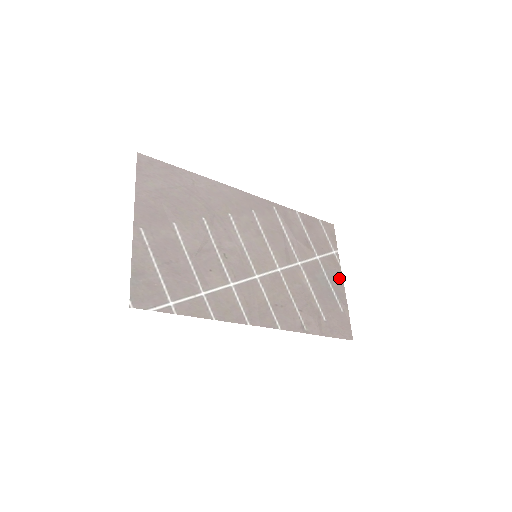
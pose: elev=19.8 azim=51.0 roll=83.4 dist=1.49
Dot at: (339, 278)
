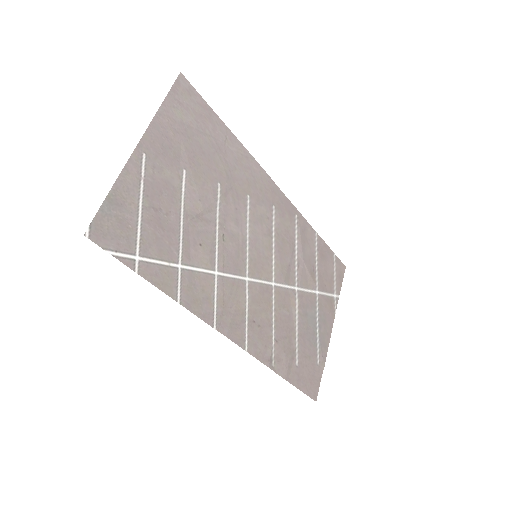
Dot at: (329, 326)
